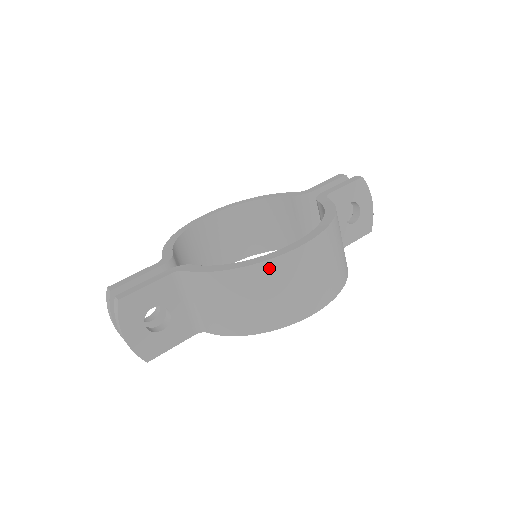
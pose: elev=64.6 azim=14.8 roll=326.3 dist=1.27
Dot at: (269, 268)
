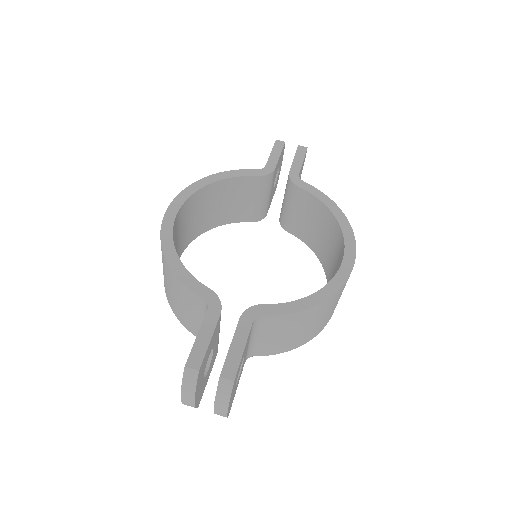
Dot at: (342, 289)
